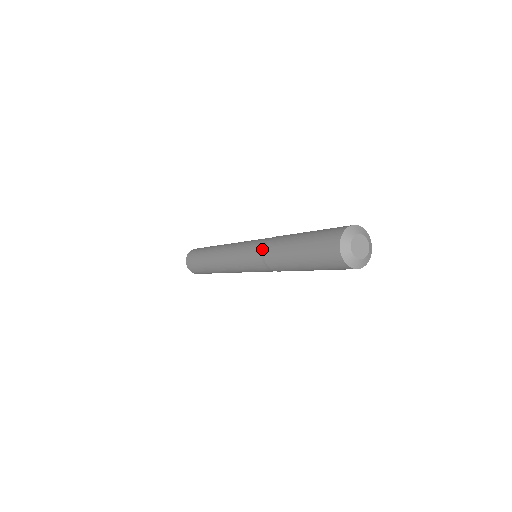
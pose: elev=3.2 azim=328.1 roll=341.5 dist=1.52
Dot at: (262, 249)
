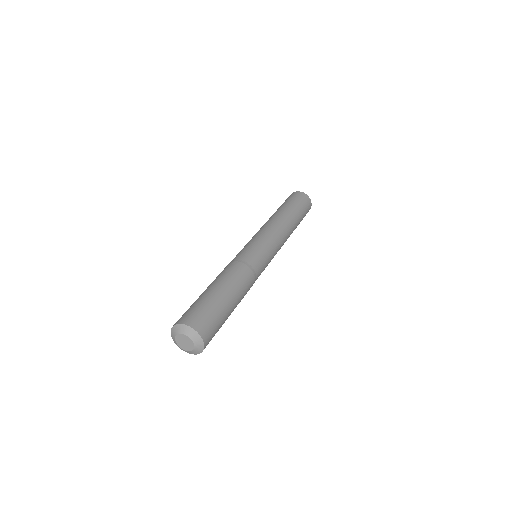
Dot at: occluded
